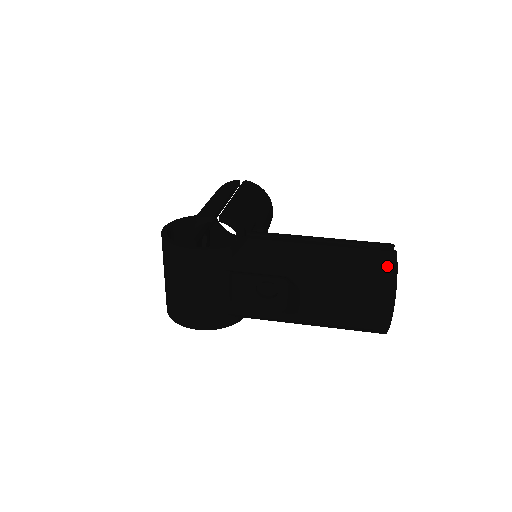
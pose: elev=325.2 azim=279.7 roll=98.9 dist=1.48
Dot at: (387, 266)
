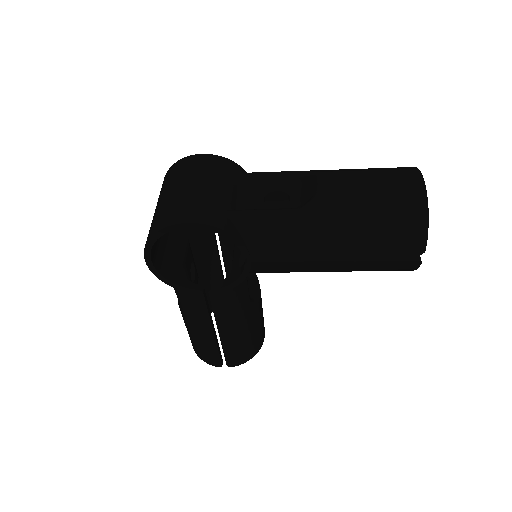
Dot at: occluded
